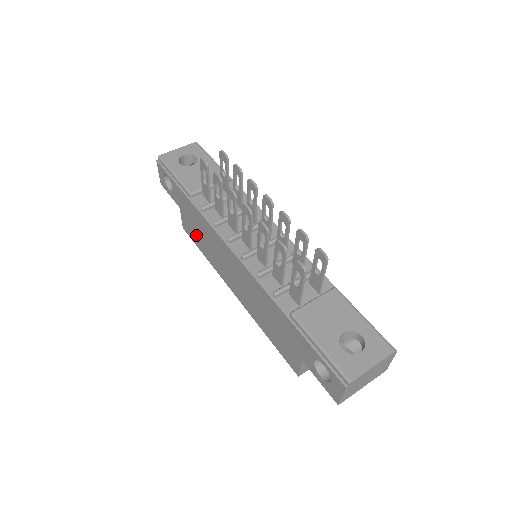
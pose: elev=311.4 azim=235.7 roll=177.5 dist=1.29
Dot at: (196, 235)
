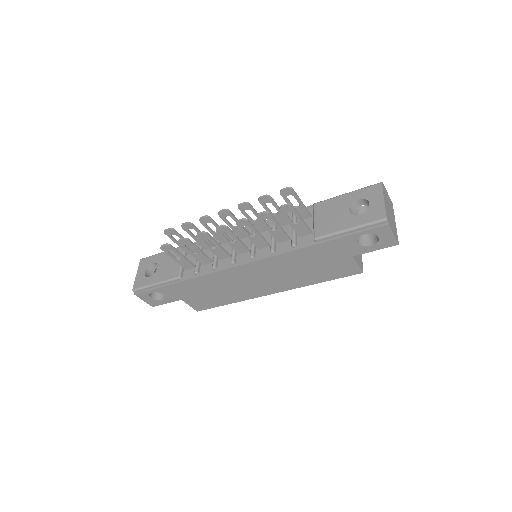
Dot at: (210, 299)
